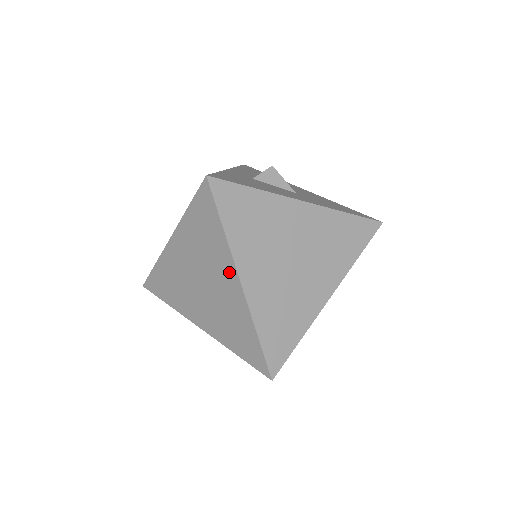
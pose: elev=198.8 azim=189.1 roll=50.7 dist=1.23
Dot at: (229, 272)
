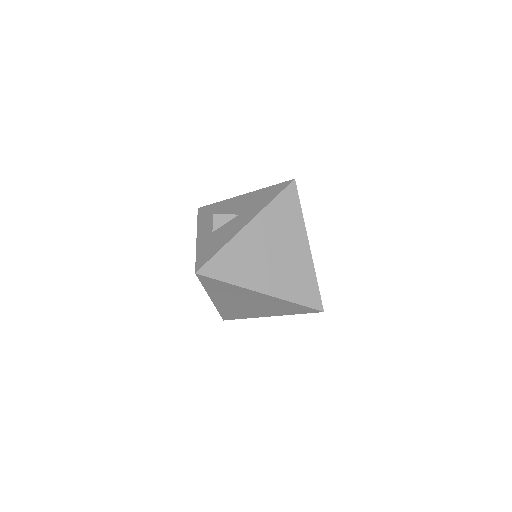
Dot at: (252, 294)
